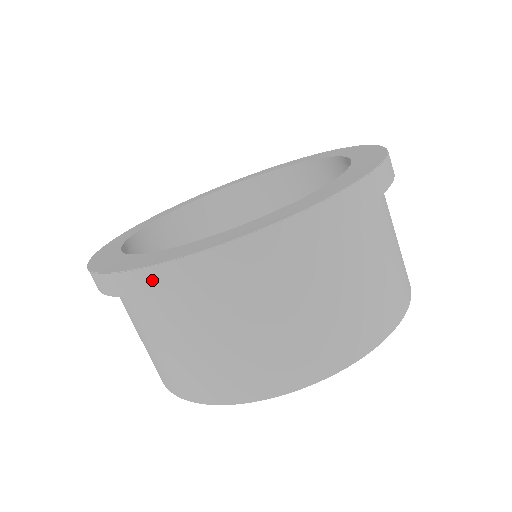
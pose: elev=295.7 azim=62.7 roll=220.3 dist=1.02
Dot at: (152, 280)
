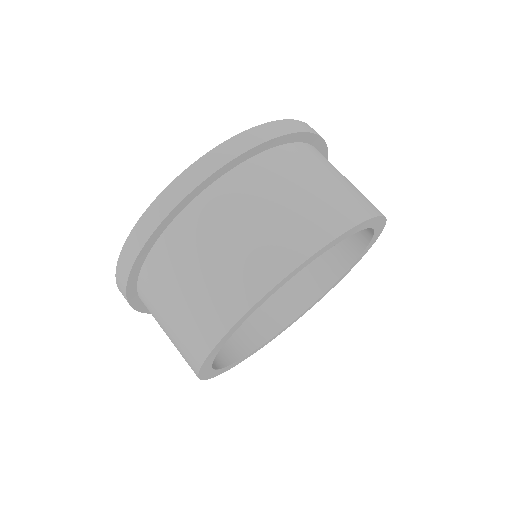
Dot at: (179, 189)
